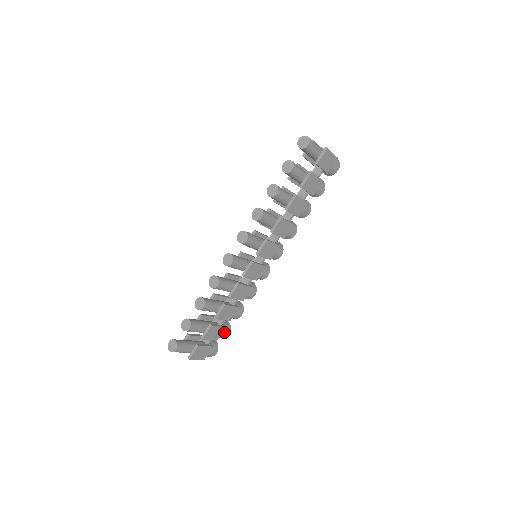
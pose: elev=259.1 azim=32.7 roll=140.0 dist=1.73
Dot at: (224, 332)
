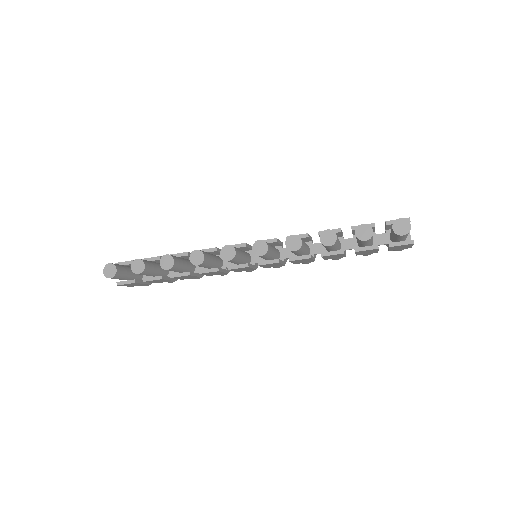
Dot at: (169, 281)
